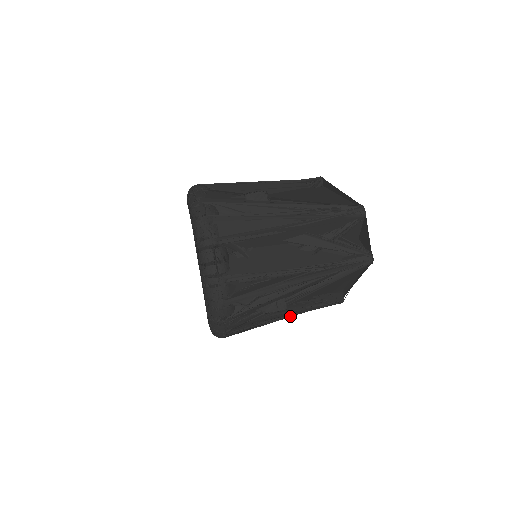
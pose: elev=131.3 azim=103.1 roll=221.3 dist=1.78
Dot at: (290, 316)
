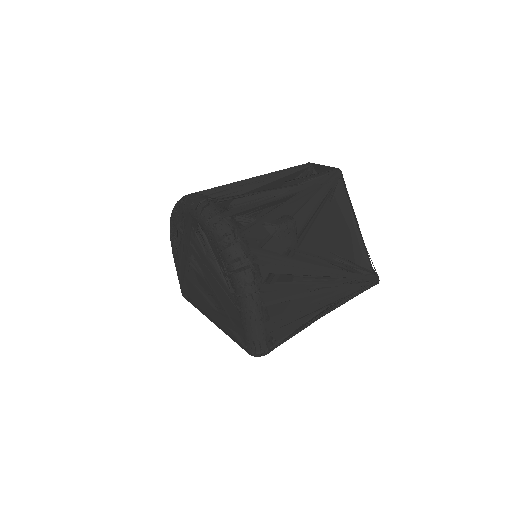
Dot at: (326, 284)
